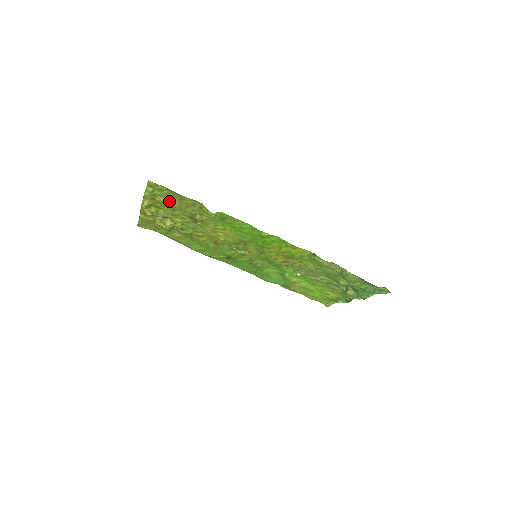
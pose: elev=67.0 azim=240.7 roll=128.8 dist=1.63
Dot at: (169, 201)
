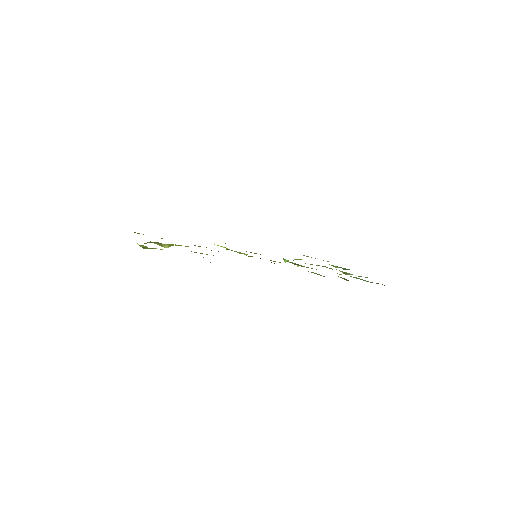
Dot at: occluded
